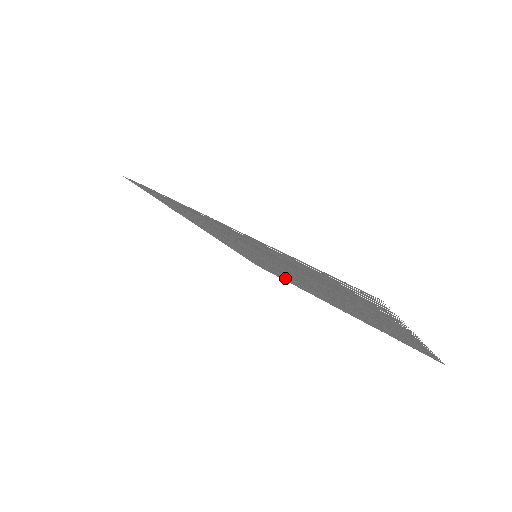
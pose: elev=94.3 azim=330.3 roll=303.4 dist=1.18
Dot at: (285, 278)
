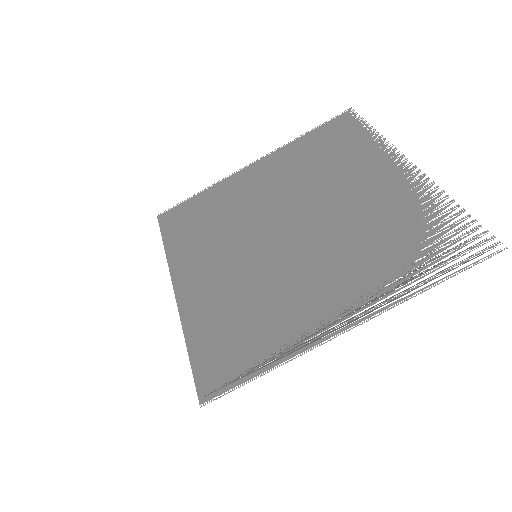
Dot at: (220, 209)
